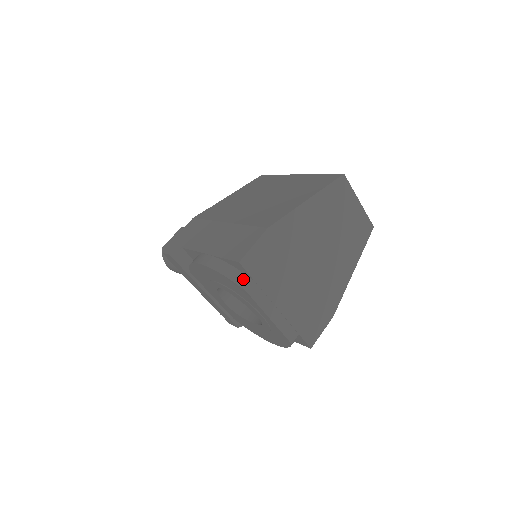
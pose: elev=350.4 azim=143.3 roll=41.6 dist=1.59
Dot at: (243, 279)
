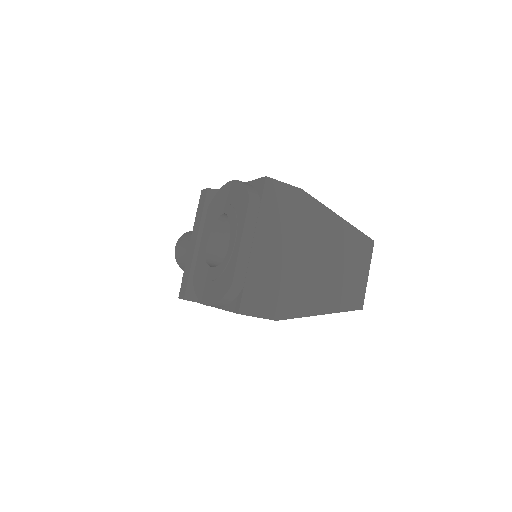
Dot at: (255, 194)
